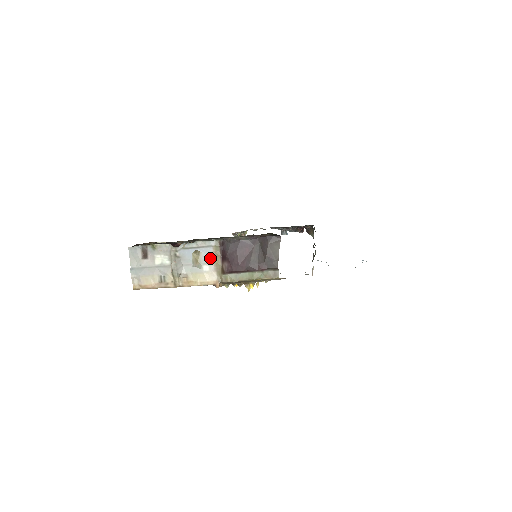
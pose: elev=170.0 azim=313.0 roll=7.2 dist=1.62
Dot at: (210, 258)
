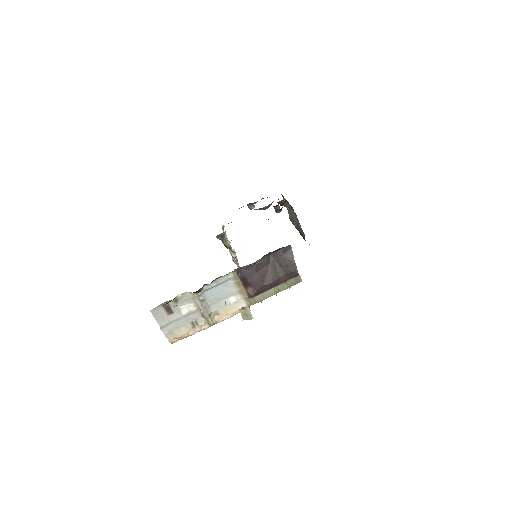
Dot at: (233, 289)
